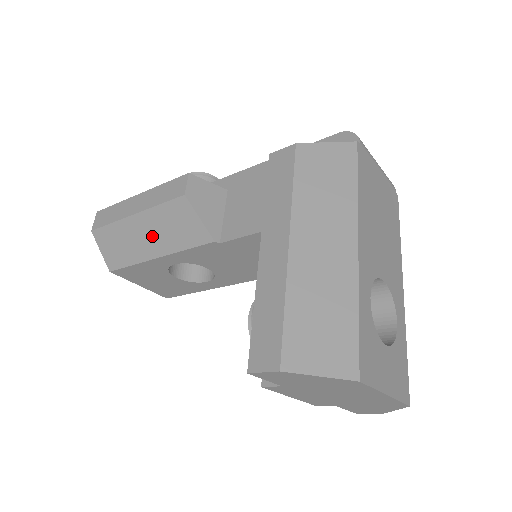
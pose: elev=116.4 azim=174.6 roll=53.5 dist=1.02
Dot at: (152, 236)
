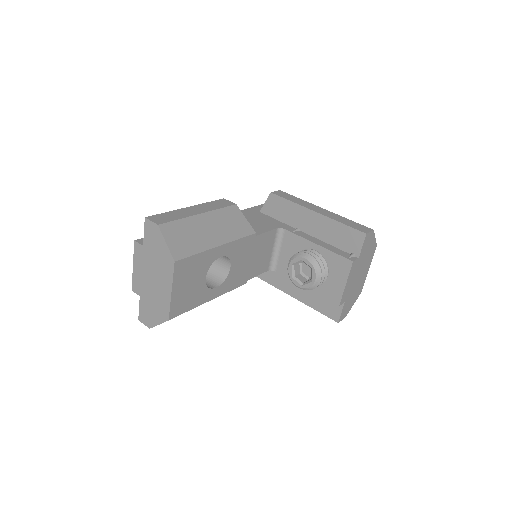
Dot at: (215, 229)
